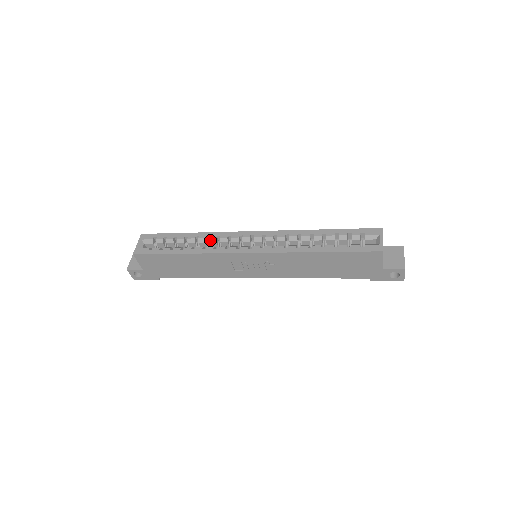
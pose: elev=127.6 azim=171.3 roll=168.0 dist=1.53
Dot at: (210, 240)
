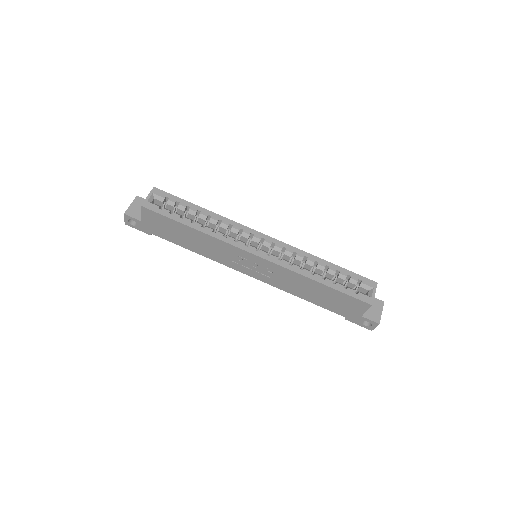
Dot at: (222, 225)
